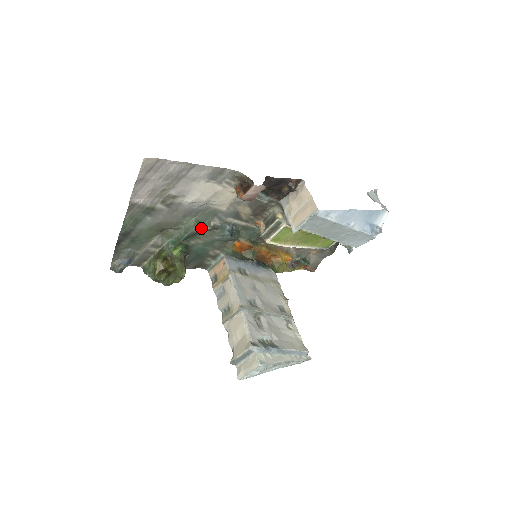
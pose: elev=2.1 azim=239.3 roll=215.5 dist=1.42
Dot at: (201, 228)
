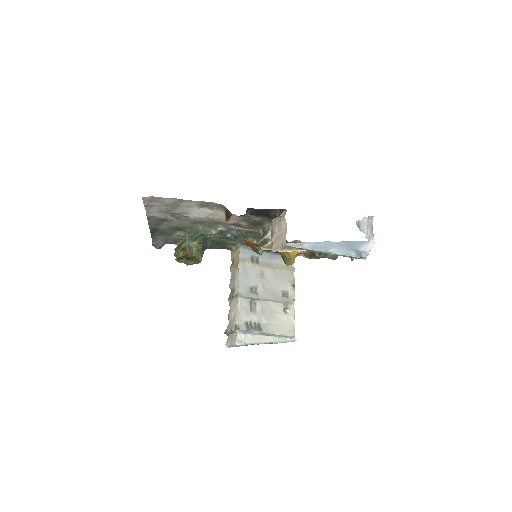
Dot at: (206, 233)
